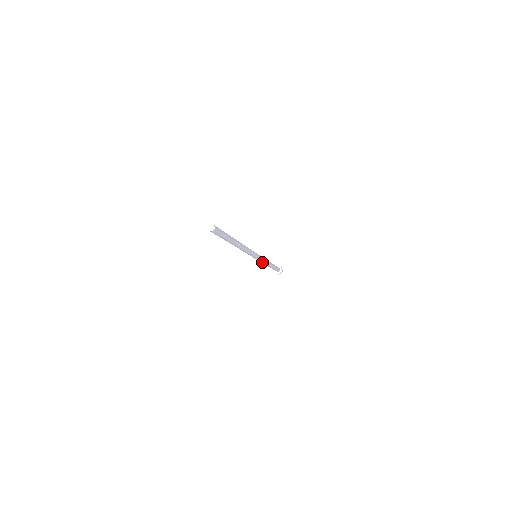
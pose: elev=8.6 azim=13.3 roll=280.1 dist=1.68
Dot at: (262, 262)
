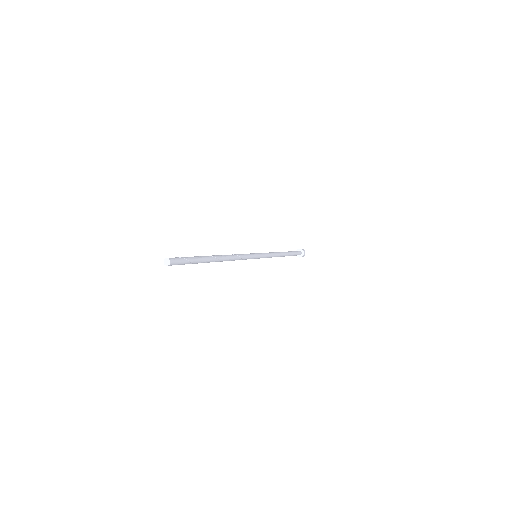
Dot at: occluded
